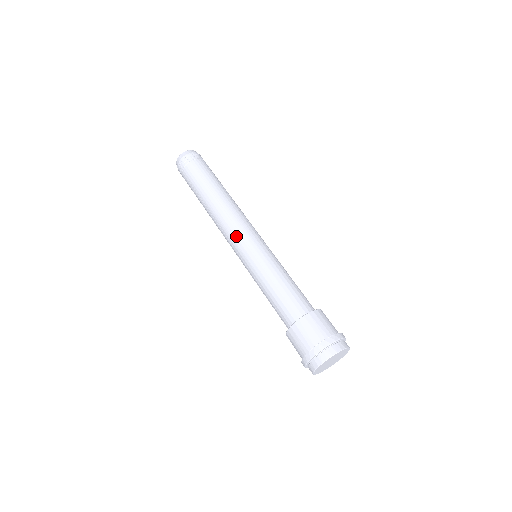
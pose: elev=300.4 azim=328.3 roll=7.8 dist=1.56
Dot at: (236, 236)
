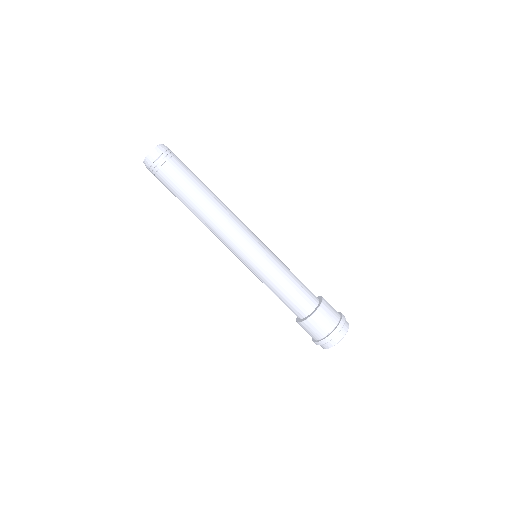
Dot at: occluded
